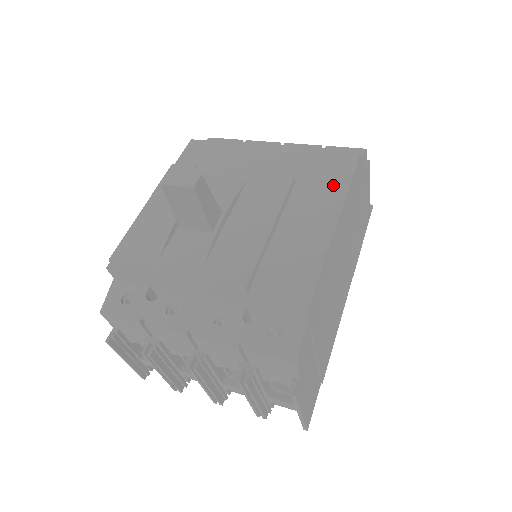
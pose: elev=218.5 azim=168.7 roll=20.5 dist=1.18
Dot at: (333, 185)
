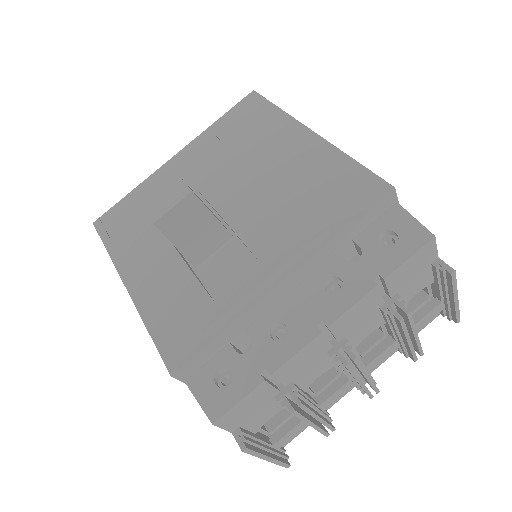
Dot at: (269, 121)
